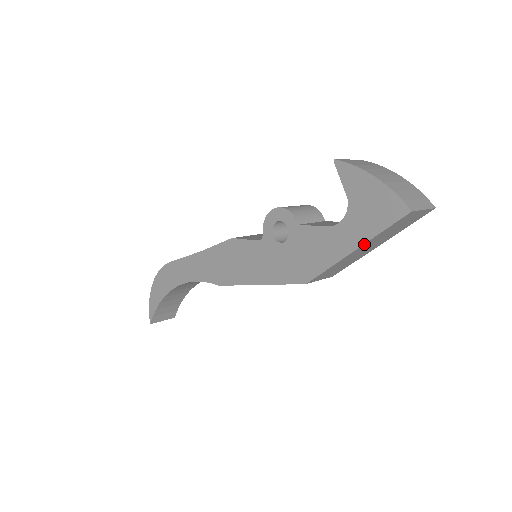
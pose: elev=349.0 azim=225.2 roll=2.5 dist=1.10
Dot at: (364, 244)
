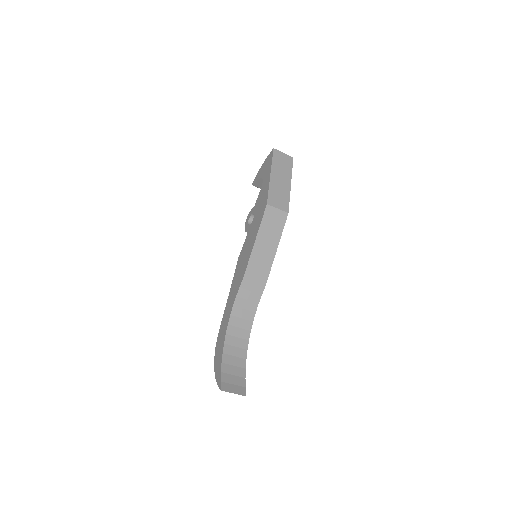
Dot at: (271, 170)
